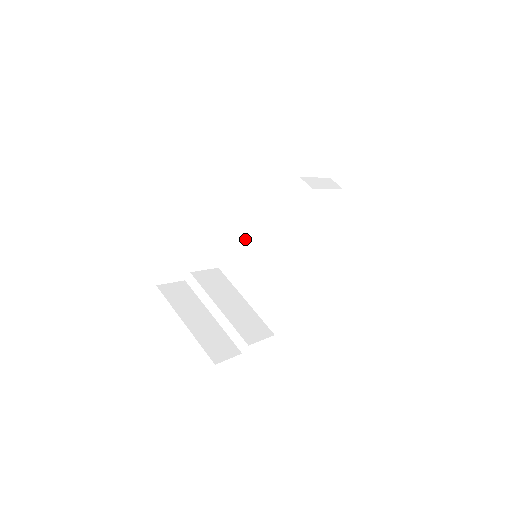
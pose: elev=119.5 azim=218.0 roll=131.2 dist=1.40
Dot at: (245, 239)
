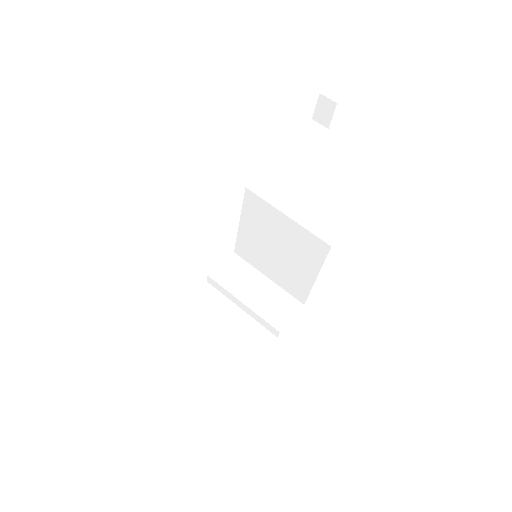
Dot at: (244, 228)
